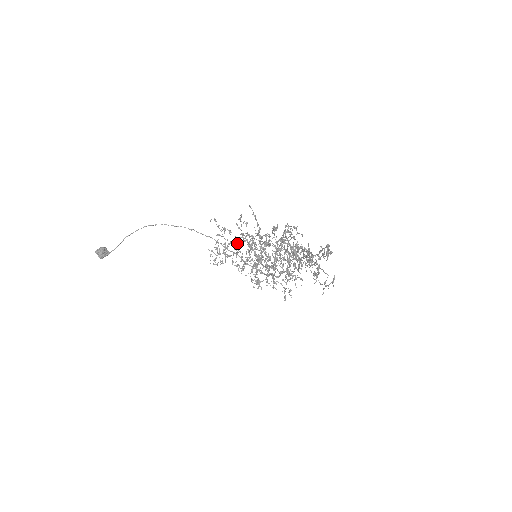
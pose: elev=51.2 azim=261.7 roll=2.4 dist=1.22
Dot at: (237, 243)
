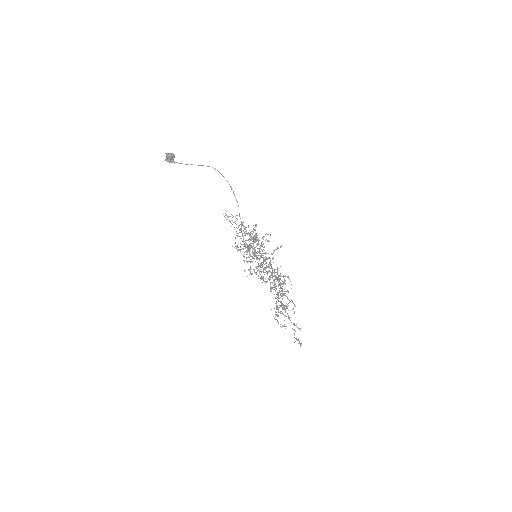
Dot at: occluded
